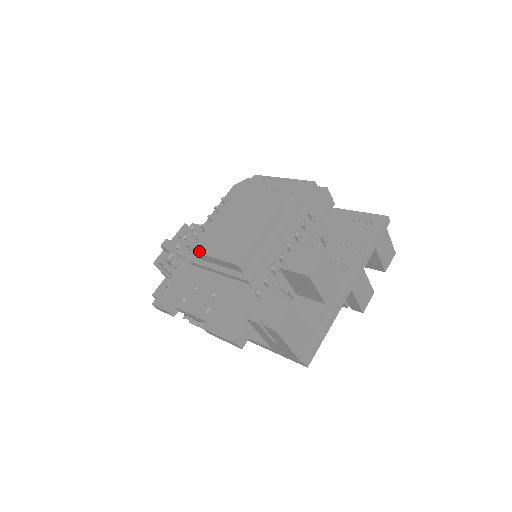
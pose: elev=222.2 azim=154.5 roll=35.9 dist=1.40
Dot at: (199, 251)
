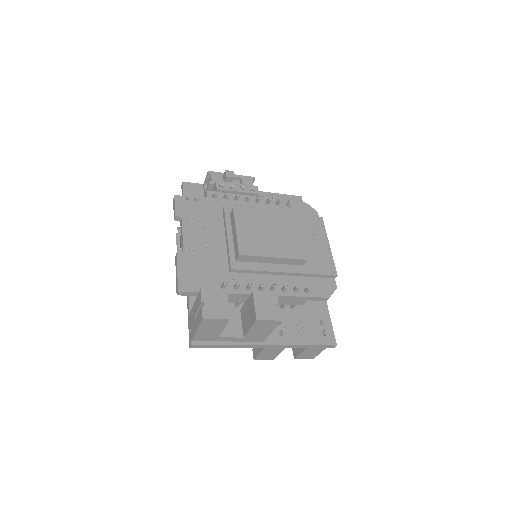
Dot at: (236, 213)
